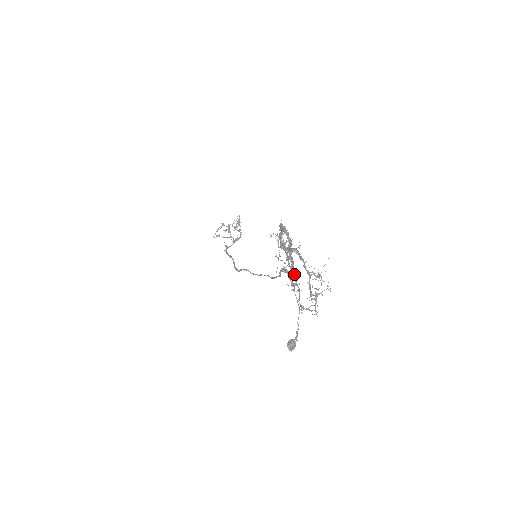
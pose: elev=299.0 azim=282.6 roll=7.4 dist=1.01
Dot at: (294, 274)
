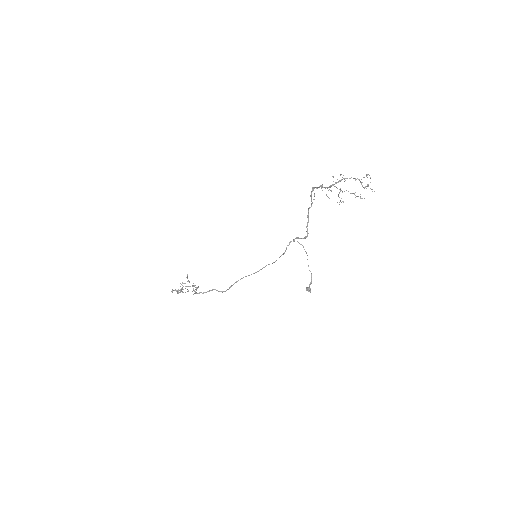
Dot at: occluded
